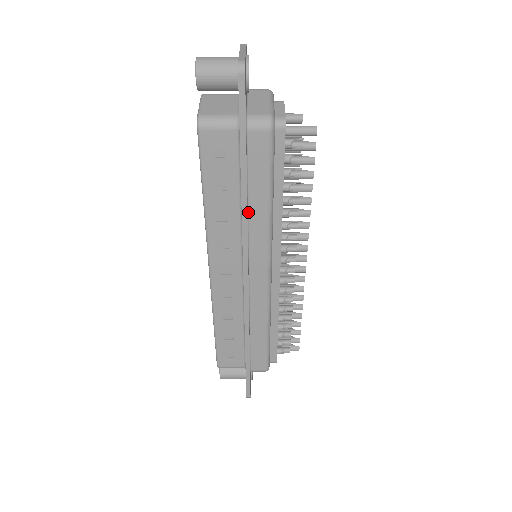
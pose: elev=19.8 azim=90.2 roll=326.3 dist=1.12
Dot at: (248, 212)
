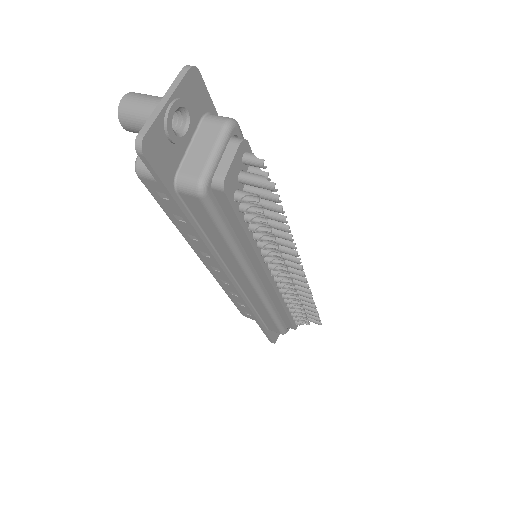
Dot at: (212, 245)
